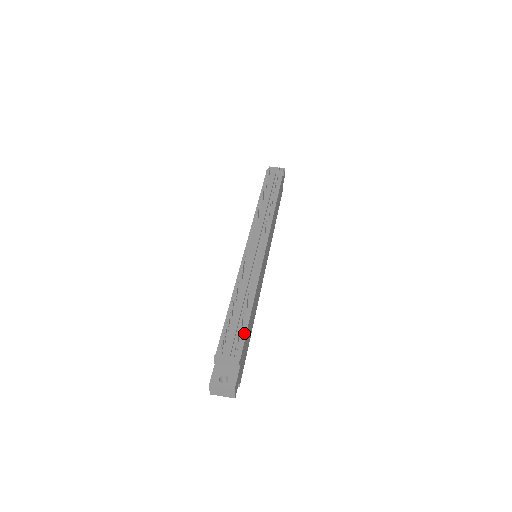
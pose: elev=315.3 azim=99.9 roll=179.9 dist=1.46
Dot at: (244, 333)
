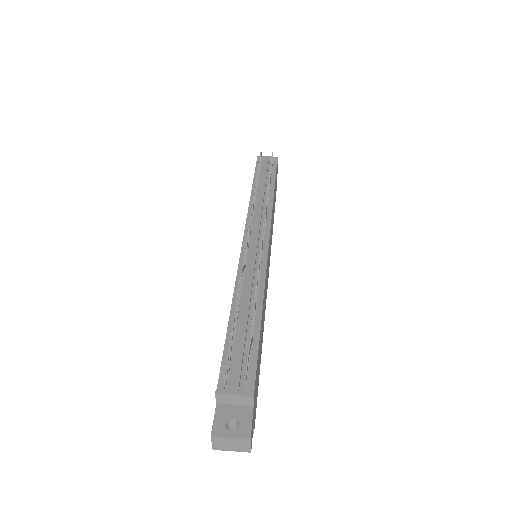
Dot at: (255, 354)
